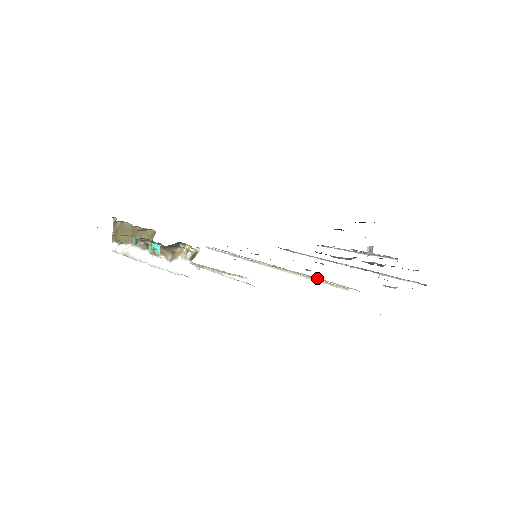
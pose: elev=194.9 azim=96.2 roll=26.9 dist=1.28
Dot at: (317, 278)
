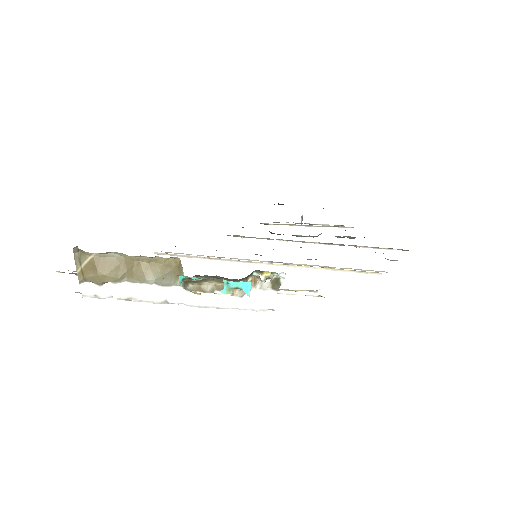
Dot at: (335, 267)
